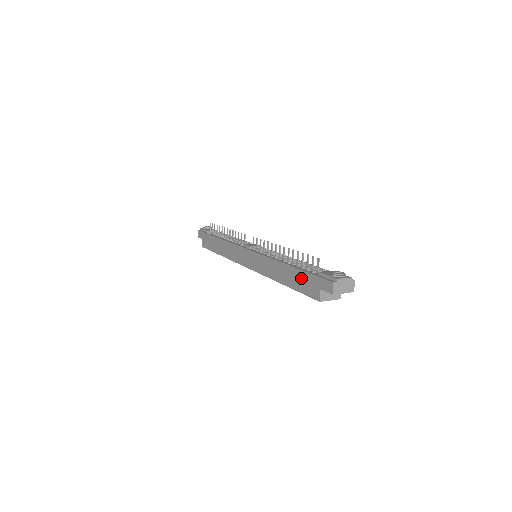
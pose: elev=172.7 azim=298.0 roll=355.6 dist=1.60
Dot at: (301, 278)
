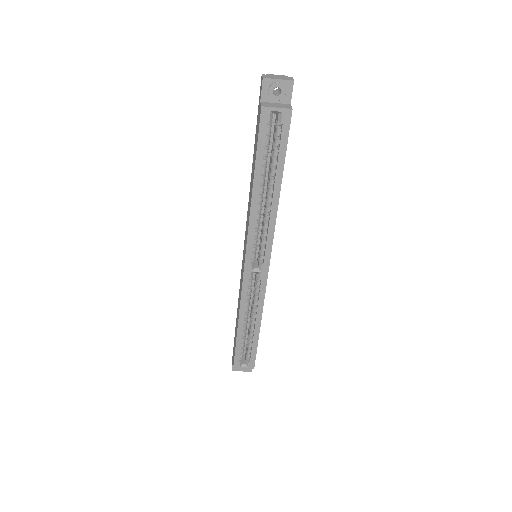
Dot at: (255, 139)
